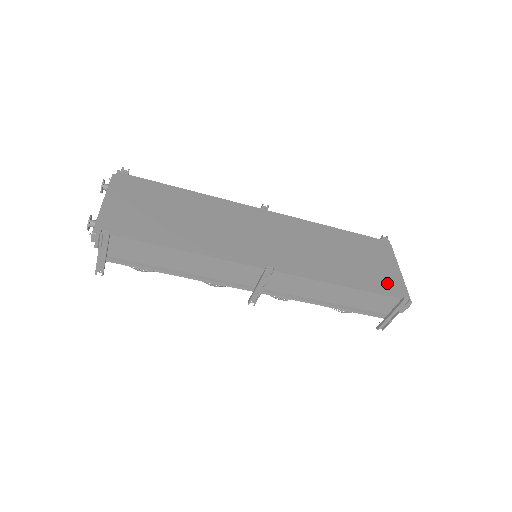
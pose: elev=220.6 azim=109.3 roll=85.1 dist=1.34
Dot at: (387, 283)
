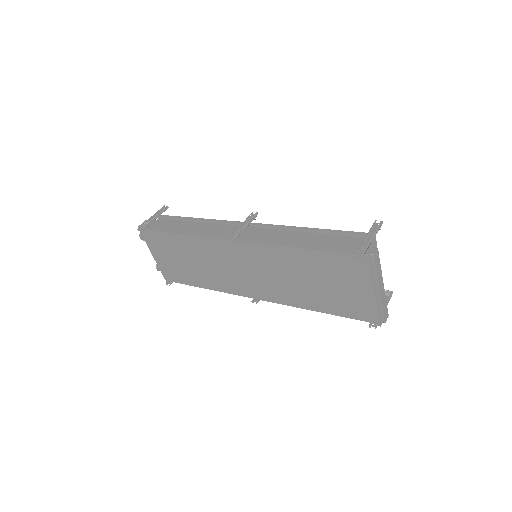
Dot at: (356, 308)
